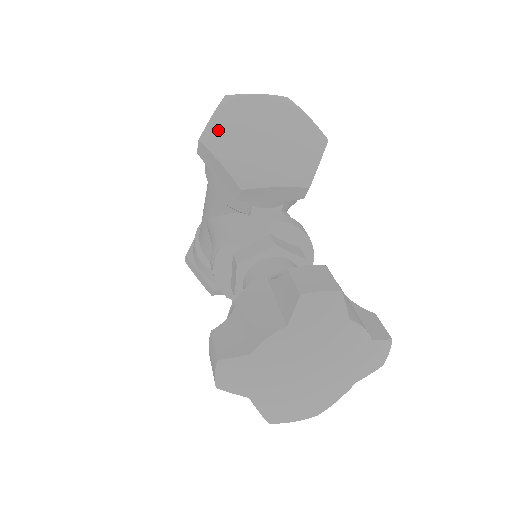
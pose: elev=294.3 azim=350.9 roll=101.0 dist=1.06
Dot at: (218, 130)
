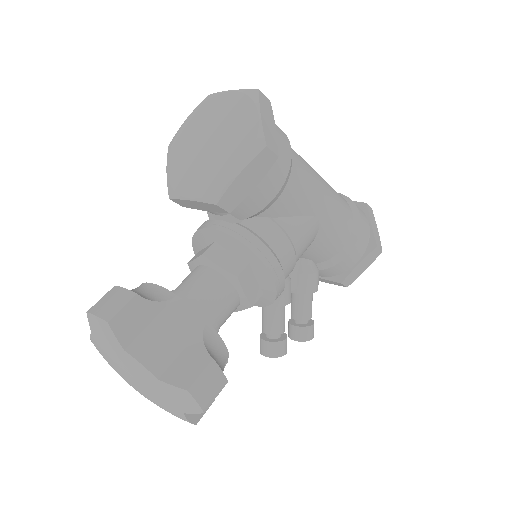
Dot at: (181, 136)
